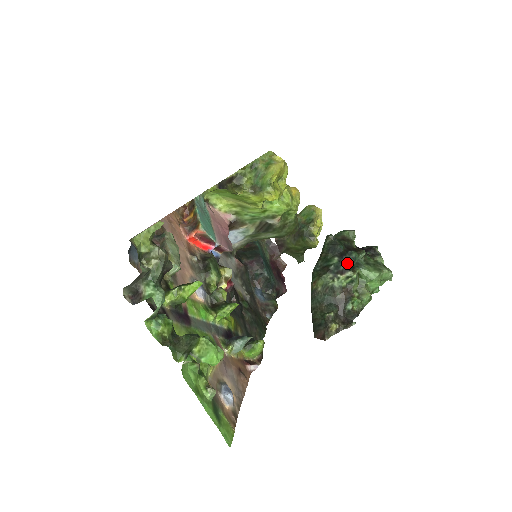
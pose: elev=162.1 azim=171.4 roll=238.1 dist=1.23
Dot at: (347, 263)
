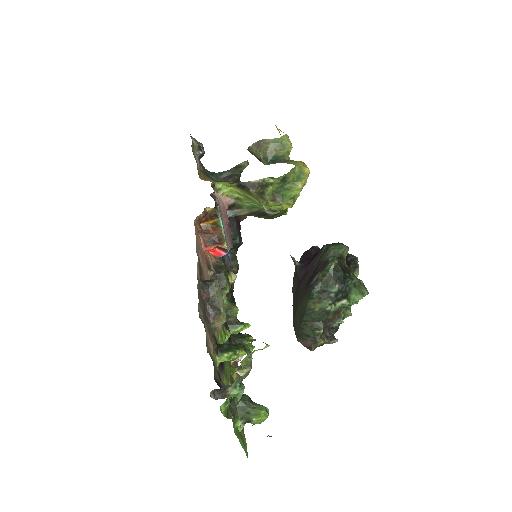
Dot at: (344, 291)
